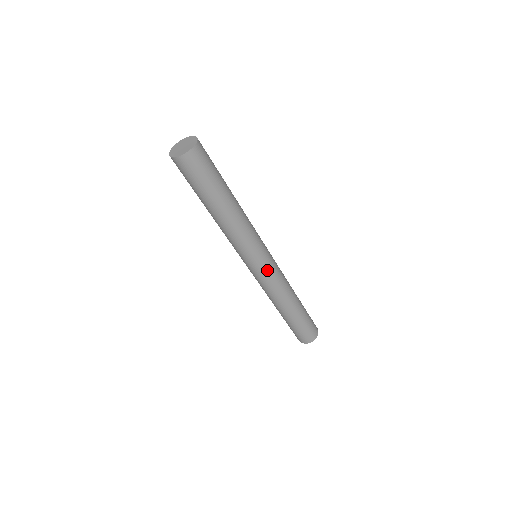
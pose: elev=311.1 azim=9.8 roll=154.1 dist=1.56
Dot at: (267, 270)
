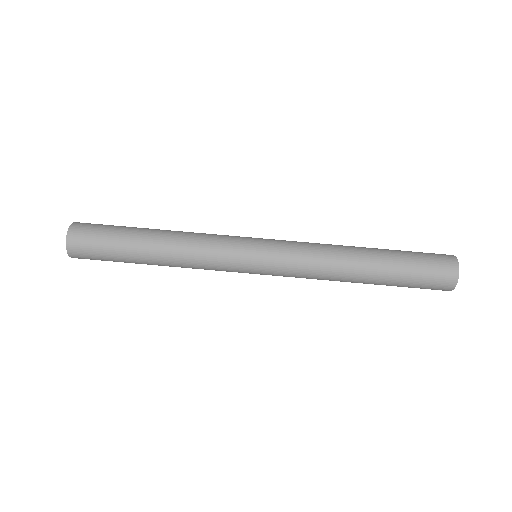
Dot at: (274, 244)
